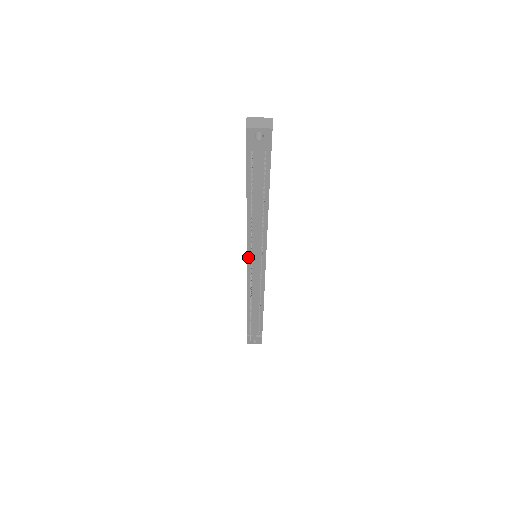
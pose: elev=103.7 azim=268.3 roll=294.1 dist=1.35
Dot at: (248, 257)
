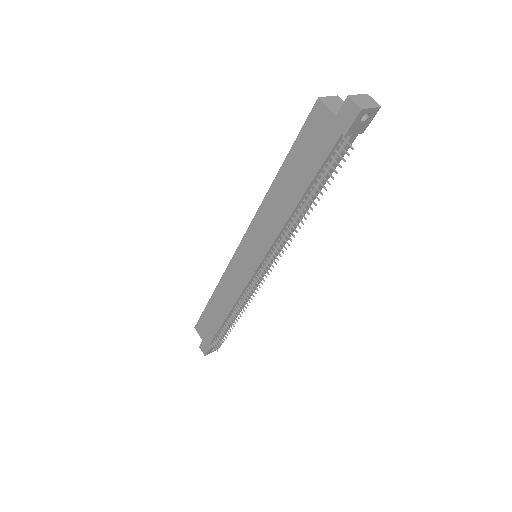
Dot at: (263, 260)
